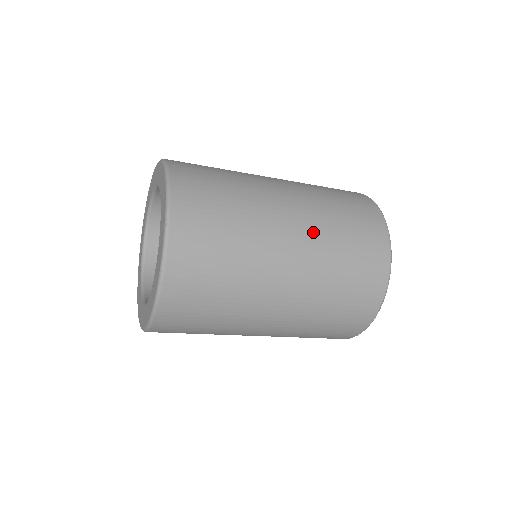
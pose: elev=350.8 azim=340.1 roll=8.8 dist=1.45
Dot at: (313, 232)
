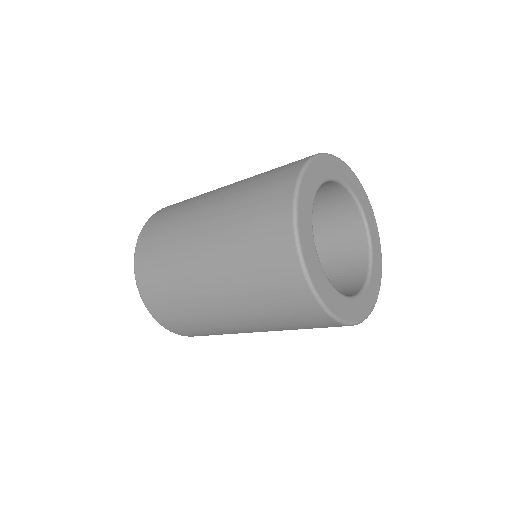
Dot at: (219, 222)
